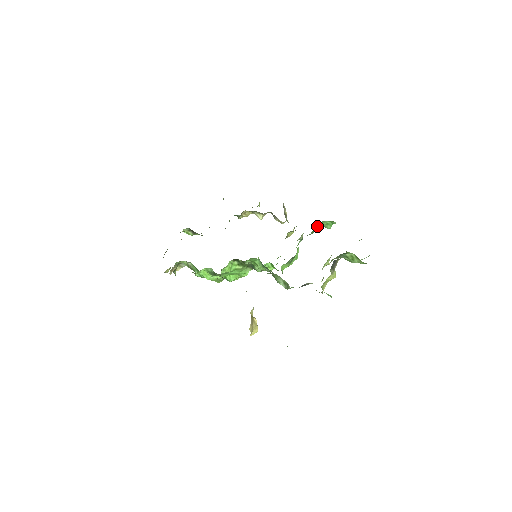
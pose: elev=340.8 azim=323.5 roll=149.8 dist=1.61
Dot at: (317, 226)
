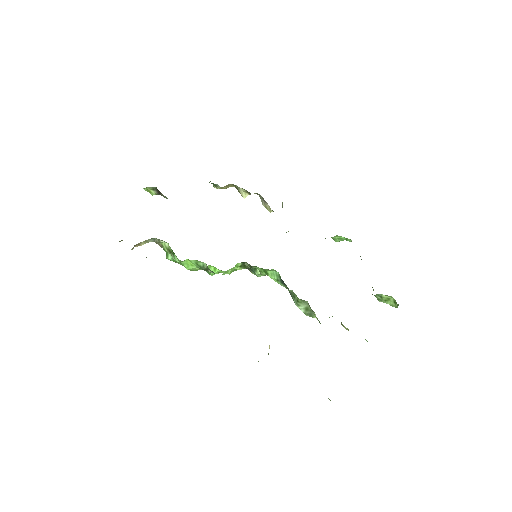
Dot at: occluded
